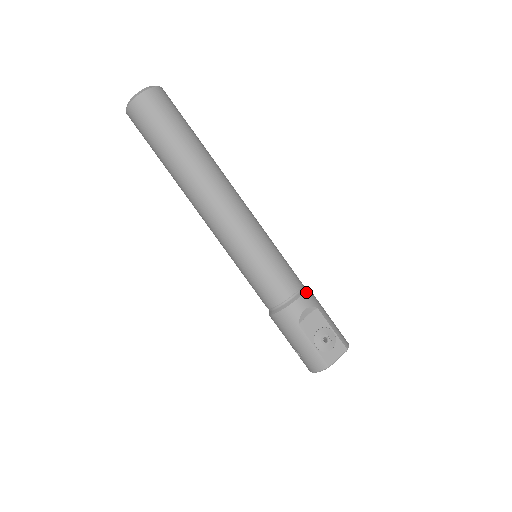
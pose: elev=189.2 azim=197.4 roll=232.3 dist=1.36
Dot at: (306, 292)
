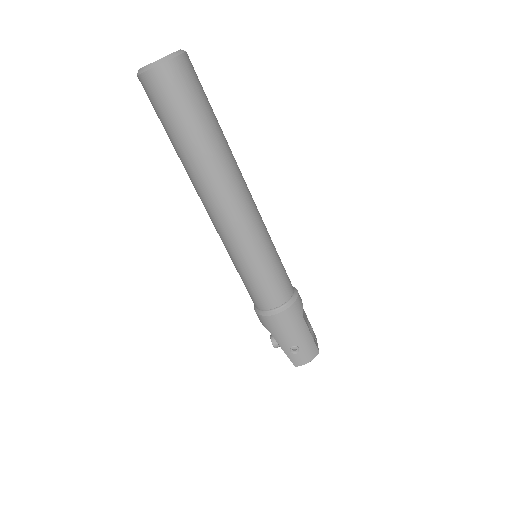
Dot at: (294, 287)
